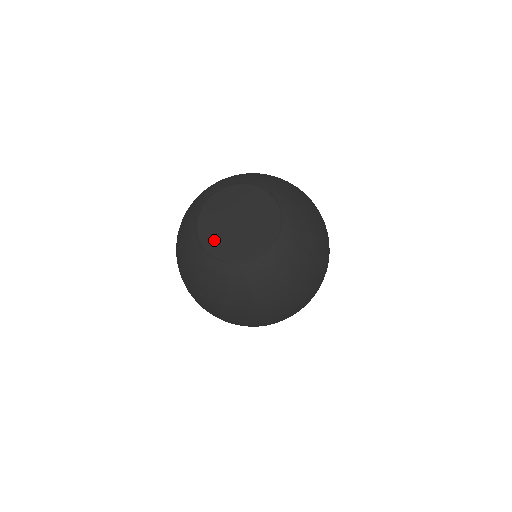
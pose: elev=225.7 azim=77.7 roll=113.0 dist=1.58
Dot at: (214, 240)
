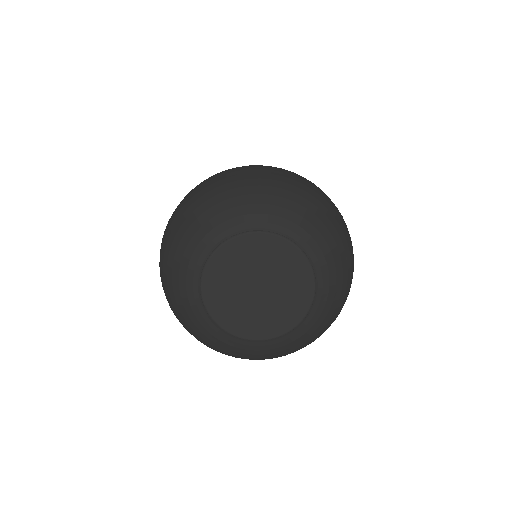
Dot at: (223, 307)
